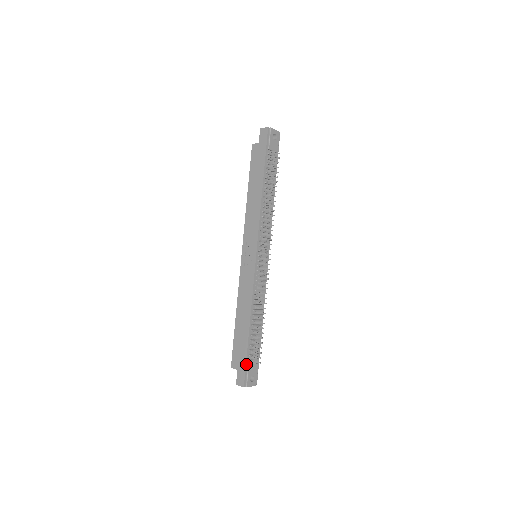
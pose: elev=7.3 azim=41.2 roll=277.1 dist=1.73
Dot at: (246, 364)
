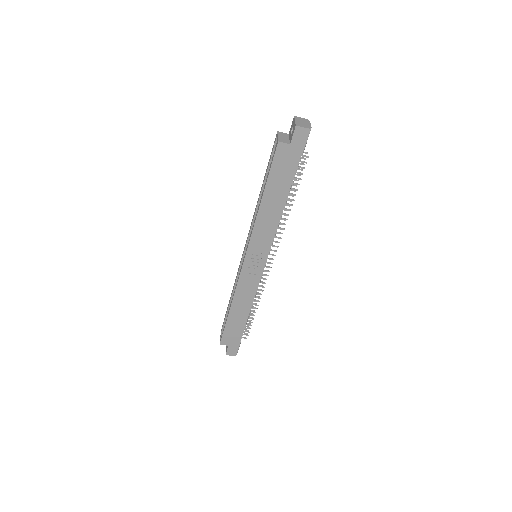
Dot at: (240, 342)
